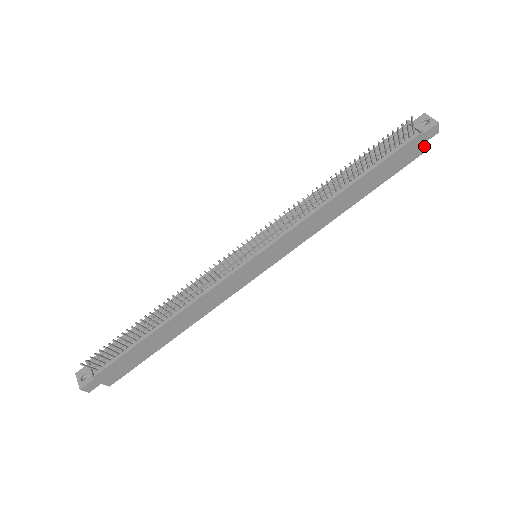
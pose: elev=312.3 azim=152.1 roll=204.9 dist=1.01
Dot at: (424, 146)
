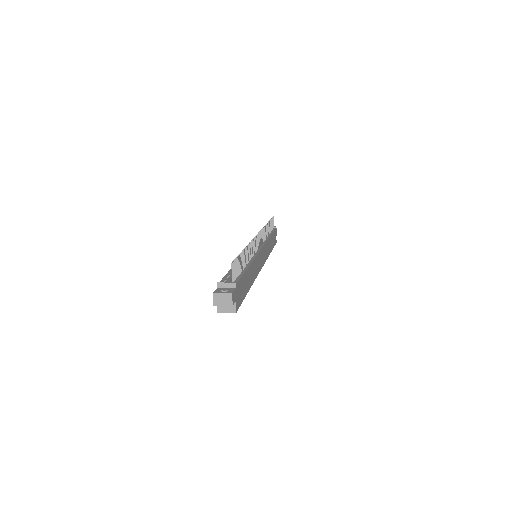
Dot at: occluded
